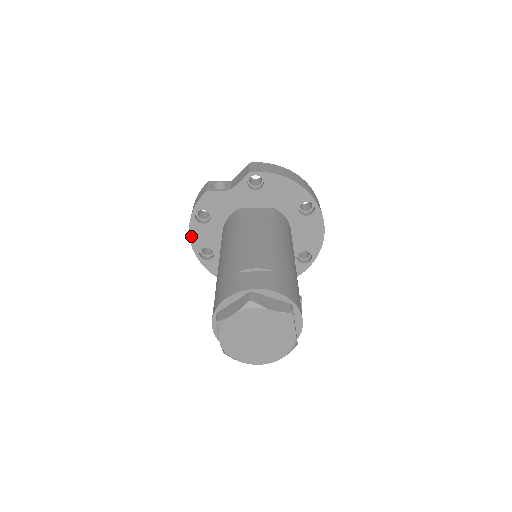
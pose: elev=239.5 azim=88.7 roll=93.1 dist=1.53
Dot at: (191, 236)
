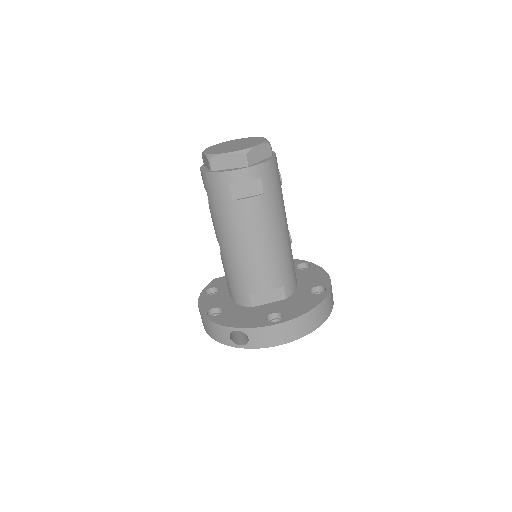
Dot at: (199, 304)
